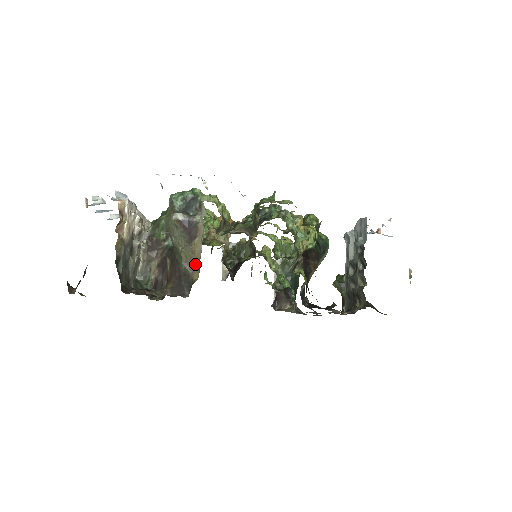
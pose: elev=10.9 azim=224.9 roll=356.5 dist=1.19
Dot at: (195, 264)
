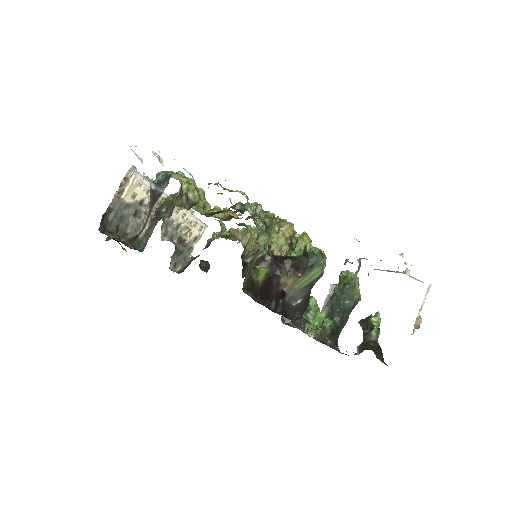
Dot at: occluded
